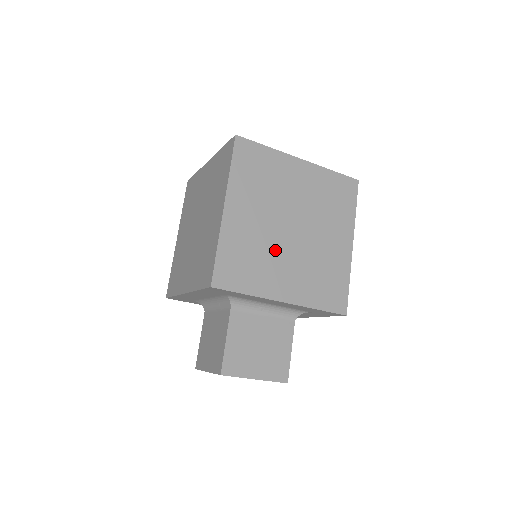
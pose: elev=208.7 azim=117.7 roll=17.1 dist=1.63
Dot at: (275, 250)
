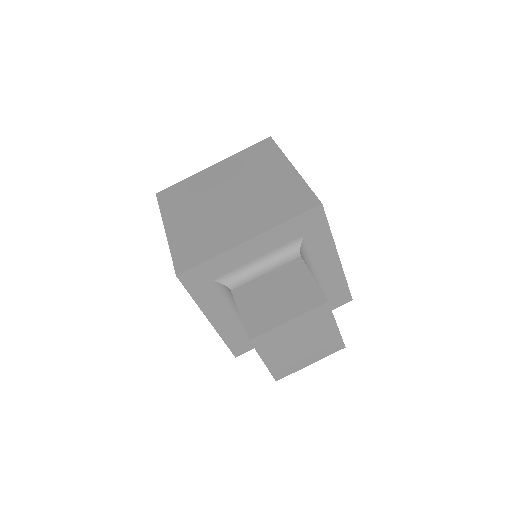
Dot at: occluded
